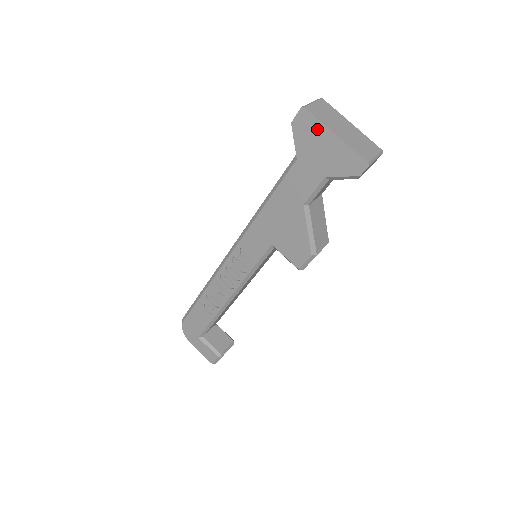
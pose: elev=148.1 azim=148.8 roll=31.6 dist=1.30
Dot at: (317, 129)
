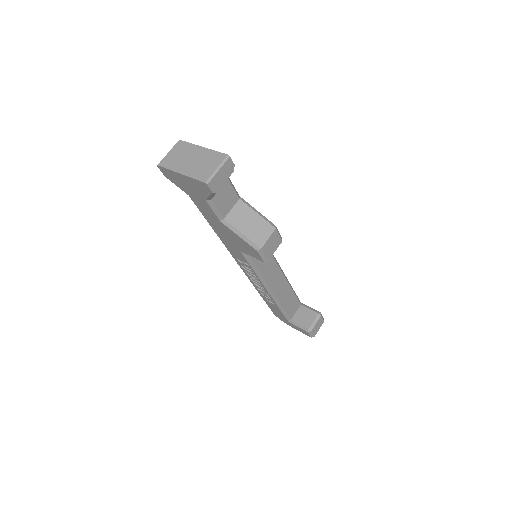
Dot at: (173, 175)
